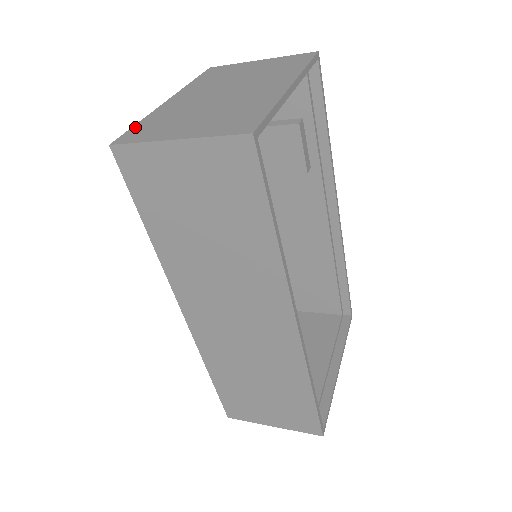
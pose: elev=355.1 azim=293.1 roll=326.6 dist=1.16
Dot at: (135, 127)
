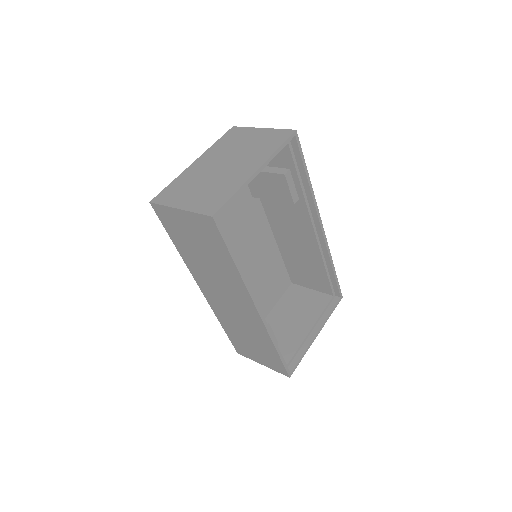
Dot at: (167, 188)
